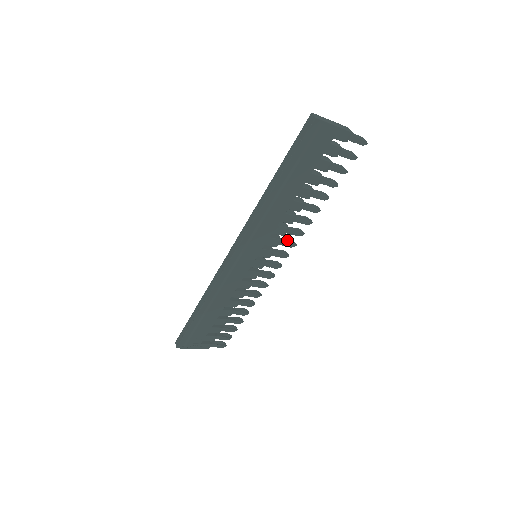
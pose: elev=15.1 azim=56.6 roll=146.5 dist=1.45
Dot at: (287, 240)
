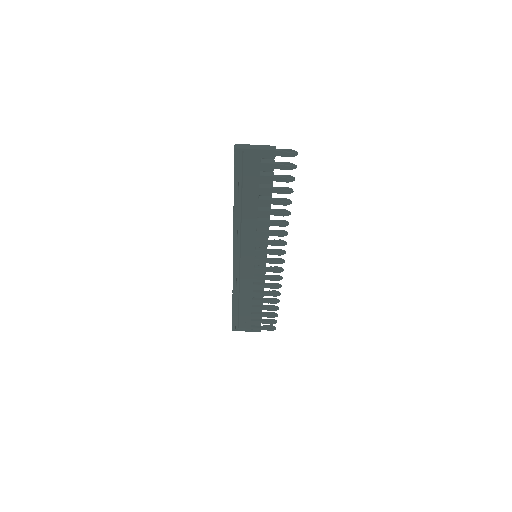
Dot at: (277, 240)
